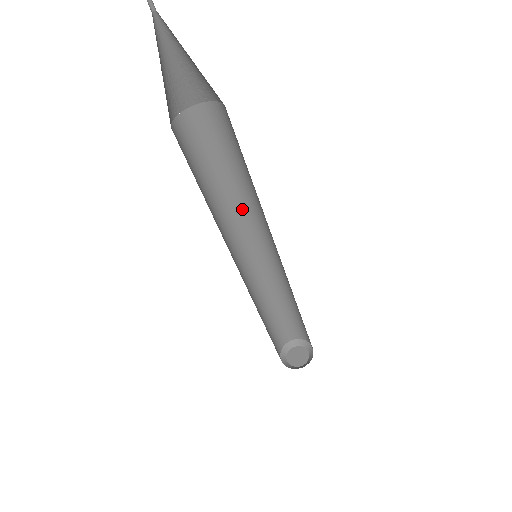
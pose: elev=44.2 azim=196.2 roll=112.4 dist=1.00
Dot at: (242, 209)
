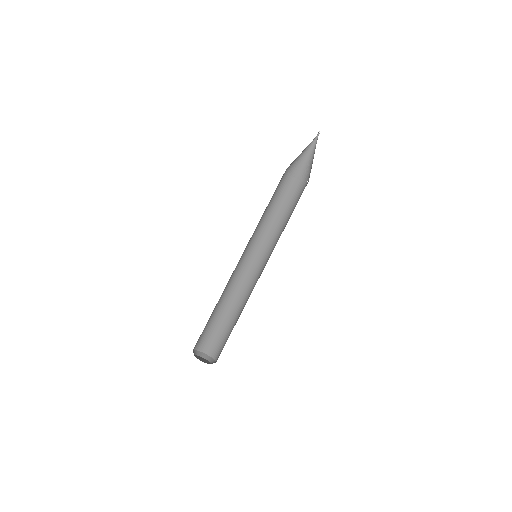
Dot at: (274, 237)
